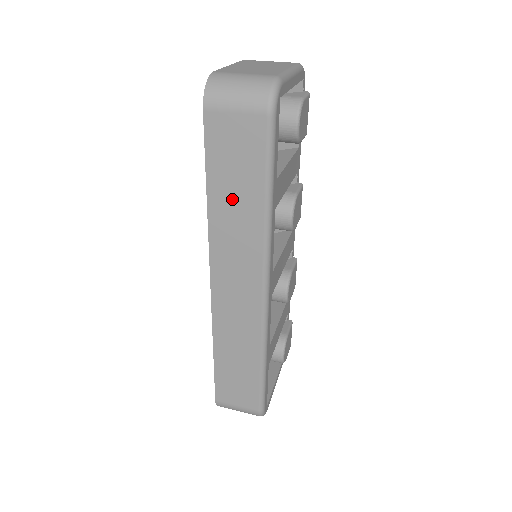
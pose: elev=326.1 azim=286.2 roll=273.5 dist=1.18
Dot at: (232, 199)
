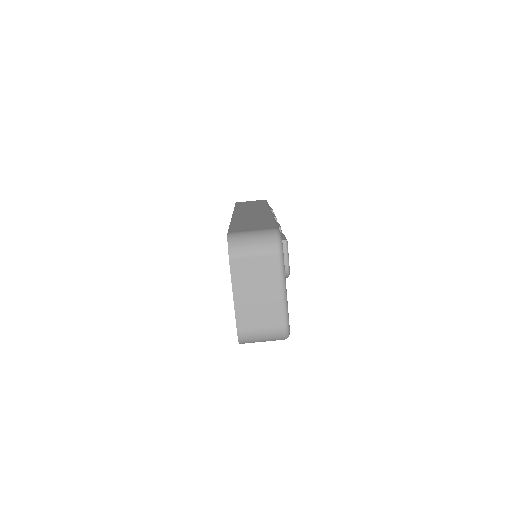
Dot at: occluded
